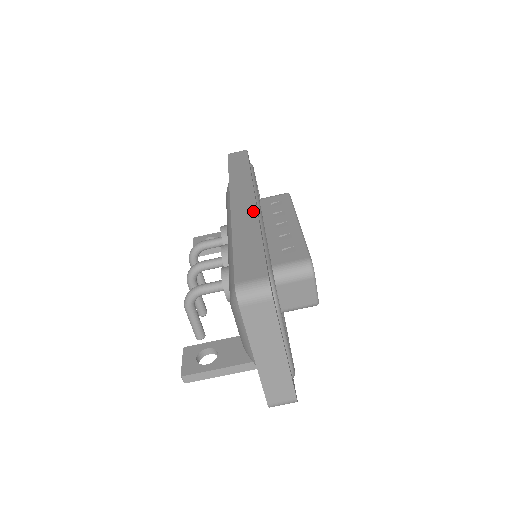
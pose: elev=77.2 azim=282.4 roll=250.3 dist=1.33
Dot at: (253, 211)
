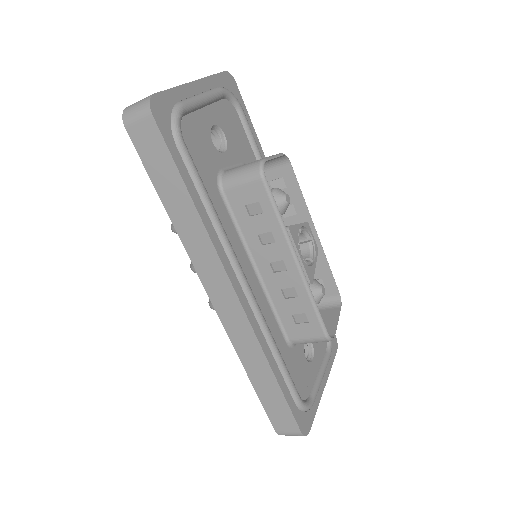
Dot at: (249, 332)
